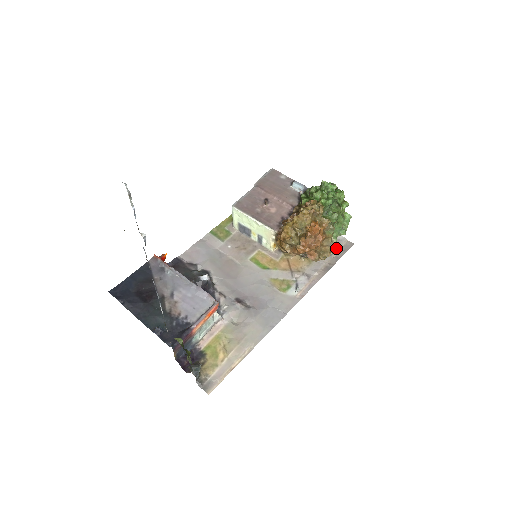
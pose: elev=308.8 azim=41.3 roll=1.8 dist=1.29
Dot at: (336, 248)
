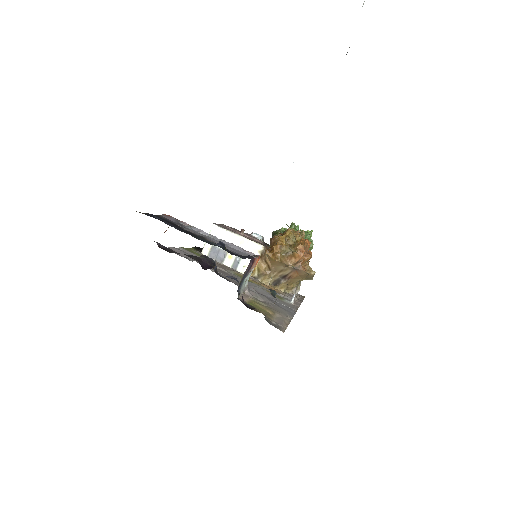
Dot at: occluded
